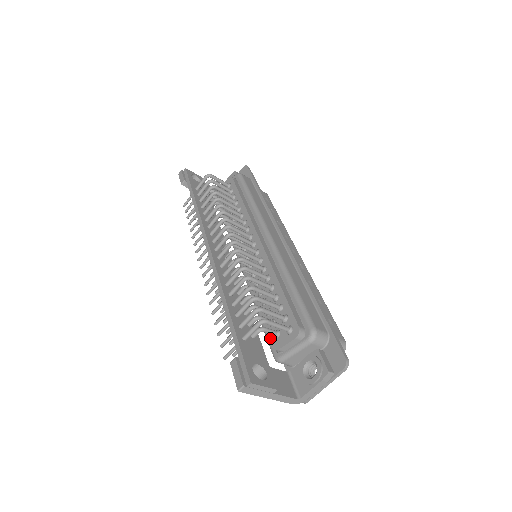
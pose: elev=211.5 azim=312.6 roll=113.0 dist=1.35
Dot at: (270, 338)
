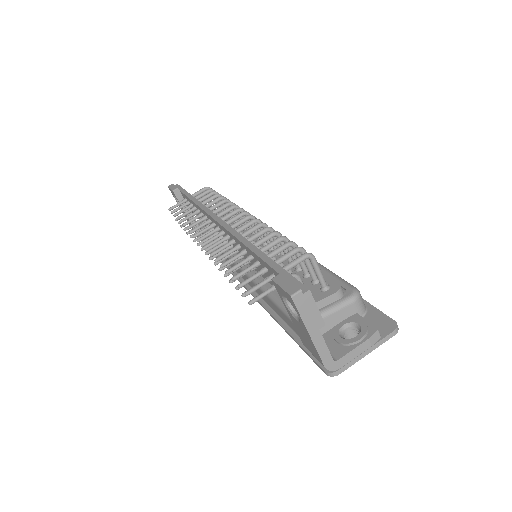
Dot at: occluded
